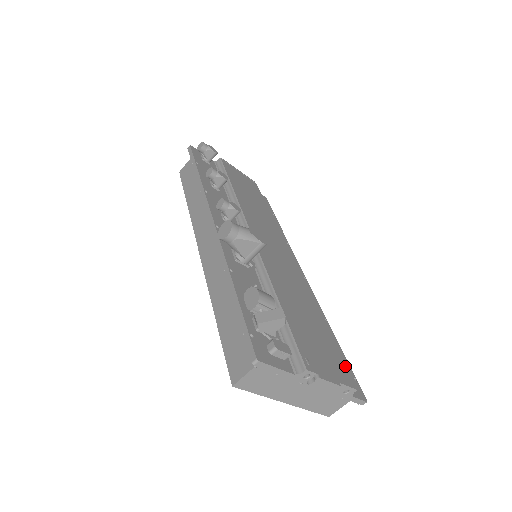
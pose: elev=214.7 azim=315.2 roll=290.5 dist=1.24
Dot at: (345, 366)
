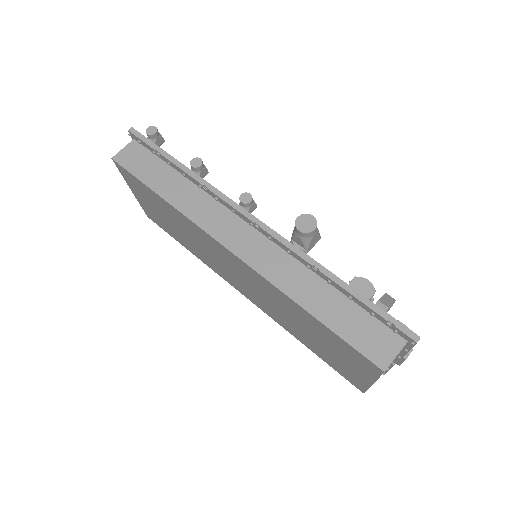
Dot at: occluded
